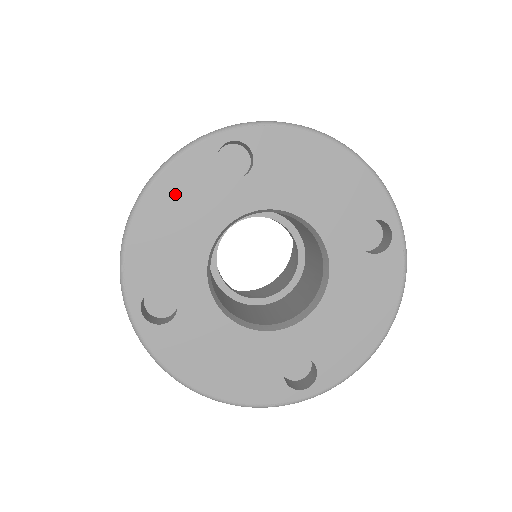
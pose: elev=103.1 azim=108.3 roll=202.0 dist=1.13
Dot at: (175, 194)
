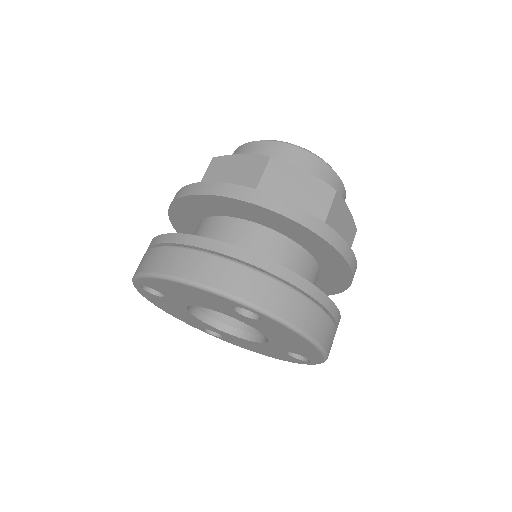
Dot at: (195, 293)
